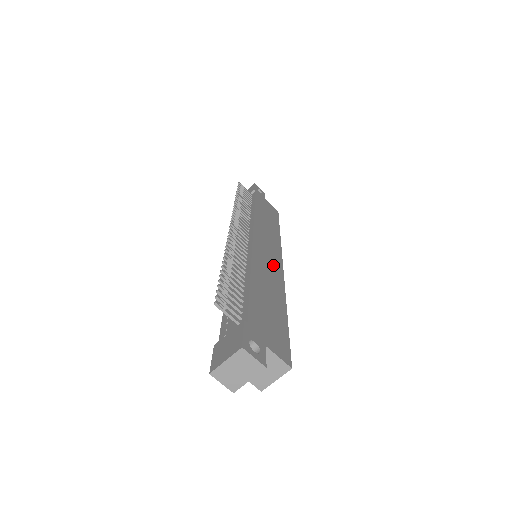
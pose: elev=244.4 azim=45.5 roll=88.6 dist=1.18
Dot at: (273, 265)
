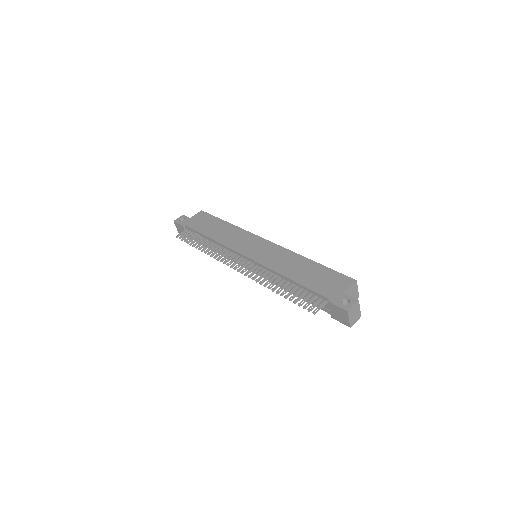
Dot at: (270, 251)
